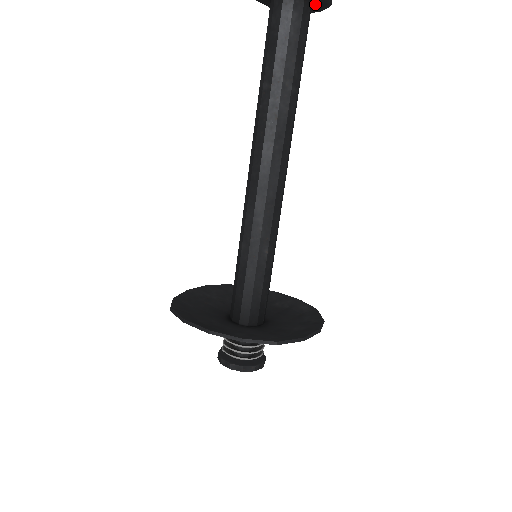
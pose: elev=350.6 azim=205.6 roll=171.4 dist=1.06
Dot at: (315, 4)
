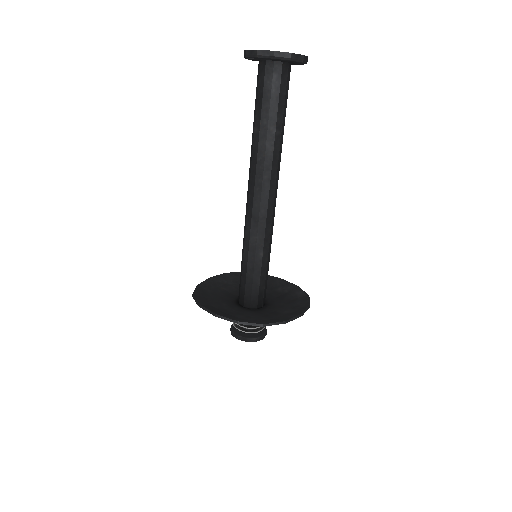
Dot at: (294, 63)
